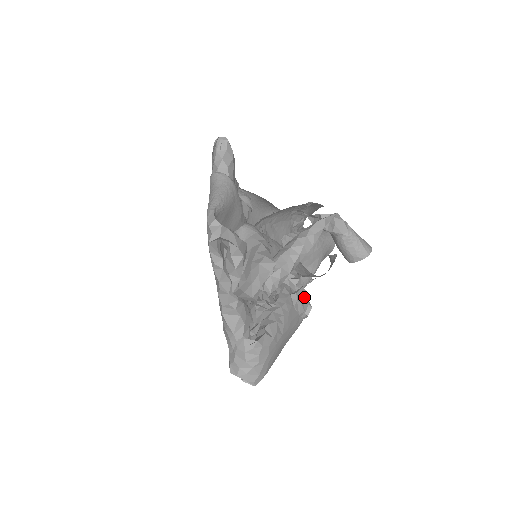
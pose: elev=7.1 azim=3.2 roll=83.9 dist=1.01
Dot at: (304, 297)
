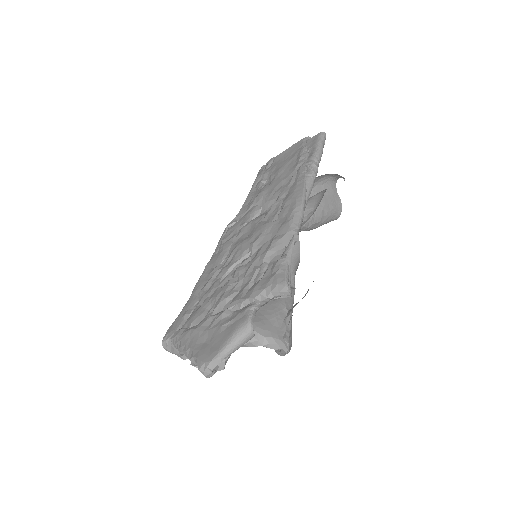
Dot at: occluded
